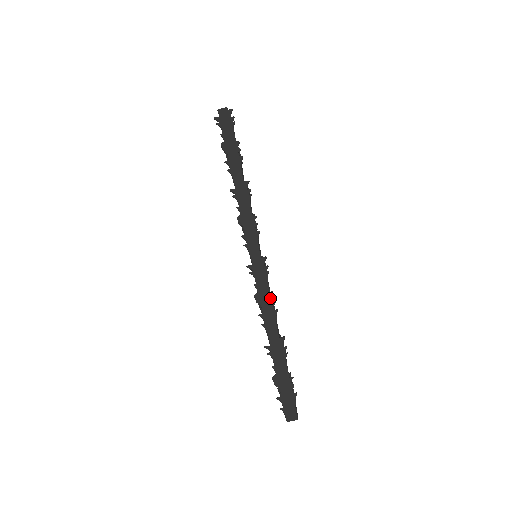
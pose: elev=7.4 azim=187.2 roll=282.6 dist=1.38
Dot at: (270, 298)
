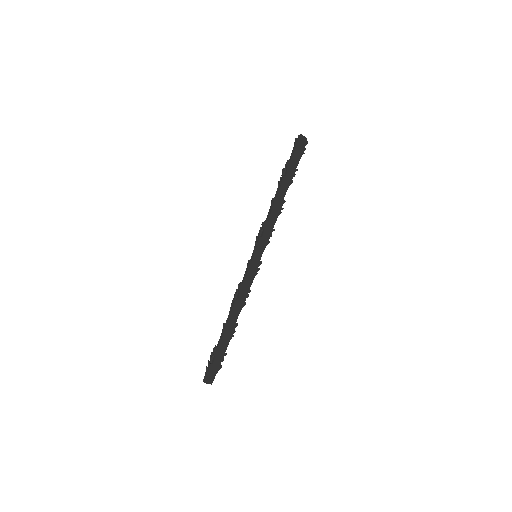
Dot at: (248, 292)
